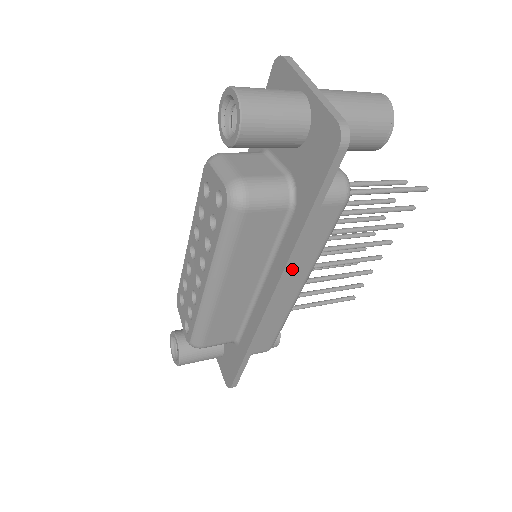
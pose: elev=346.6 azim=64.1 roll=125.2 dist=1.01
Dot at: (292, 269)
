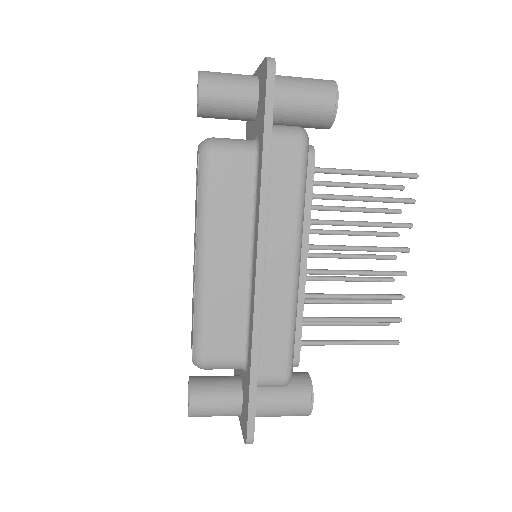
Dot at: (274, 229)
